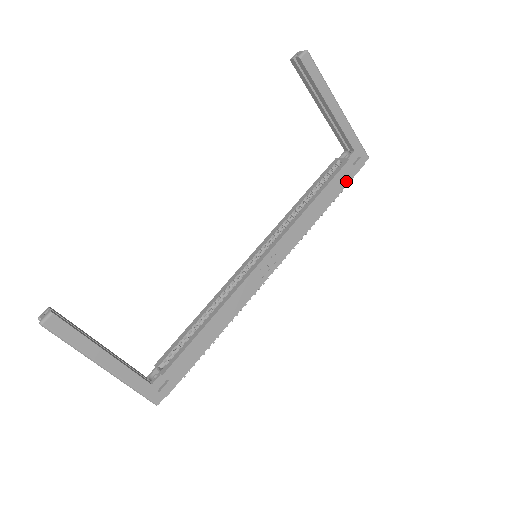
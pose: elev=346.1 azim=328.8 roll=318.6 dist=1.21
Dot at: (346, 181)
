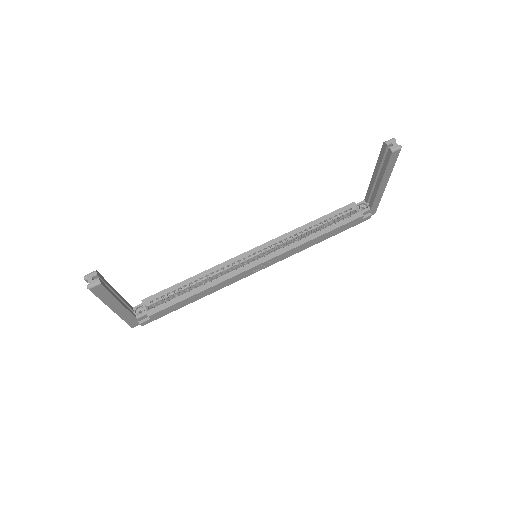
Dot at: (350, 227)
